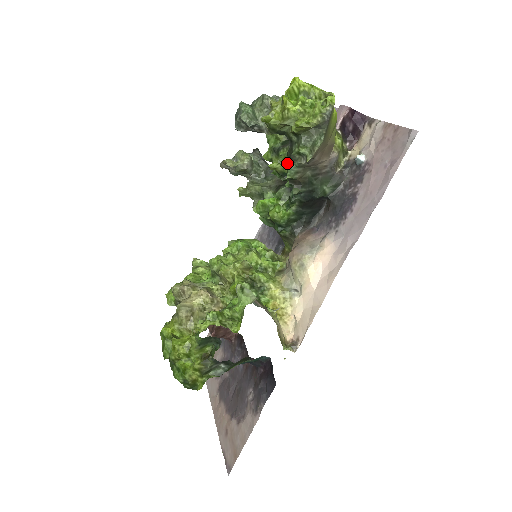
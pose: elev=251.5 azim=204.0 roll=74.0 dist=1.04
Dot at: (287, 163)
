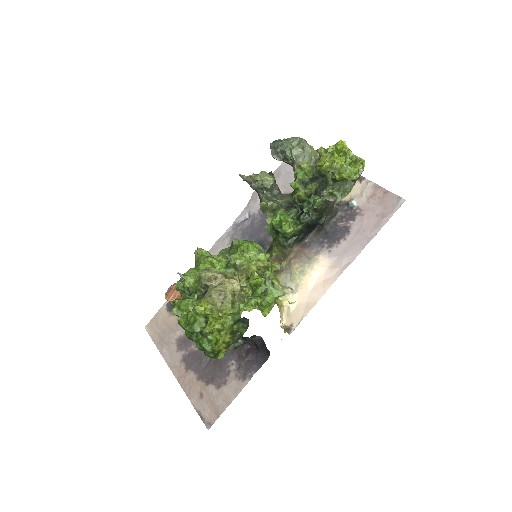
Dot at: (312, 195)
